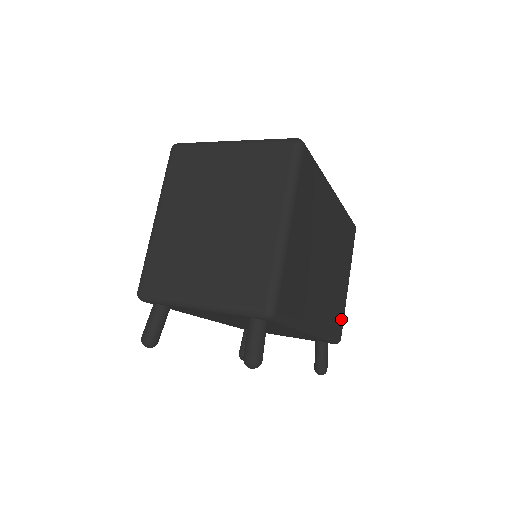
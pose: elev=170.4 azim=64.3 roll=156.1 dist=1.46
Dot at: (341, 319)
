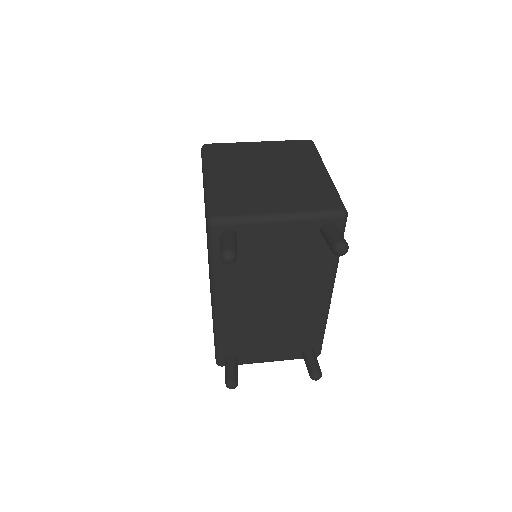
Dot at: occluded
